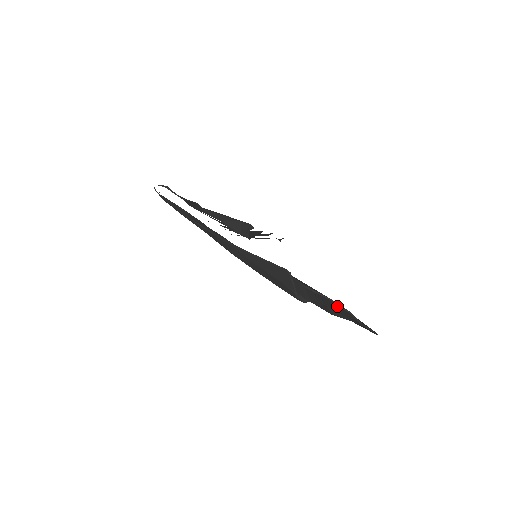
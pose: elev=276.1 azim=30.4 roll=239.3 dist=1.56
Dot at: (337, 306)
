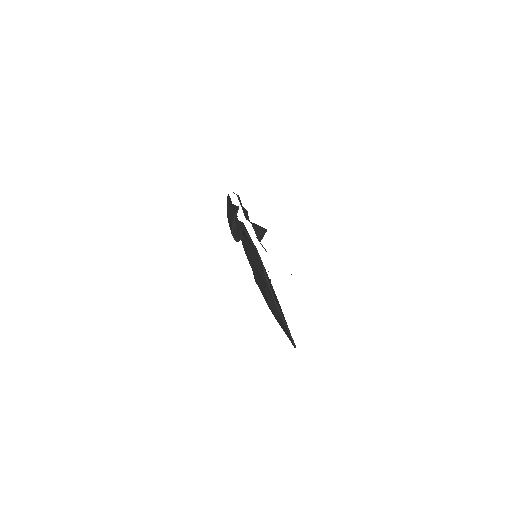
Dot at: (258, 258)
